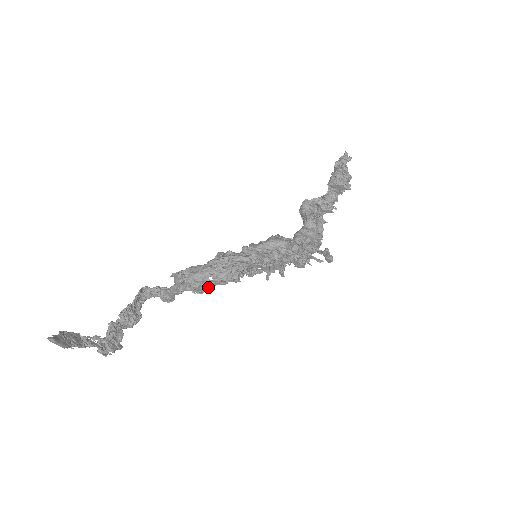
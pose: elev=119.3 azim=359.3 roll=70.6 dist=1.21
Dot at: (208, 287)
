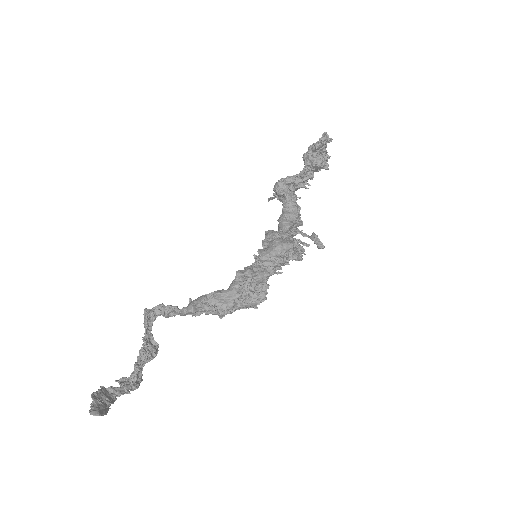
Dot at: (235, 310)
